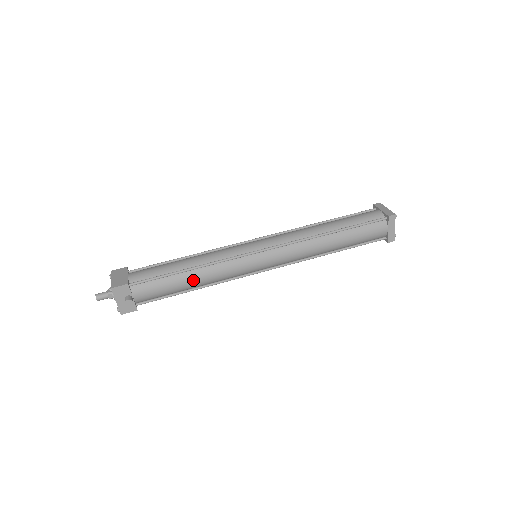
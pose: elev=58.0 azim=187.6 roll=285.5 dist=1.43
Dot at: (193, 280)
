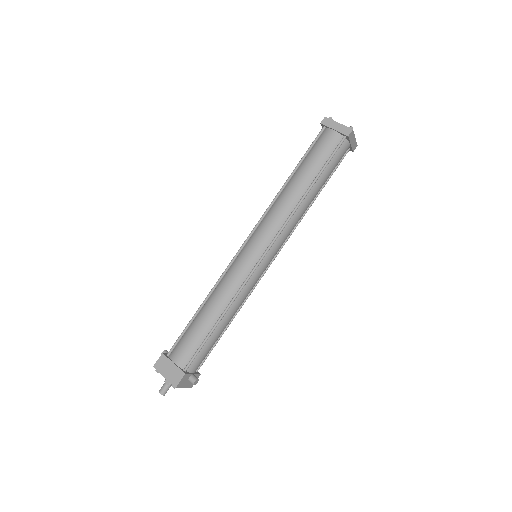
Dot at: (227, 322)
